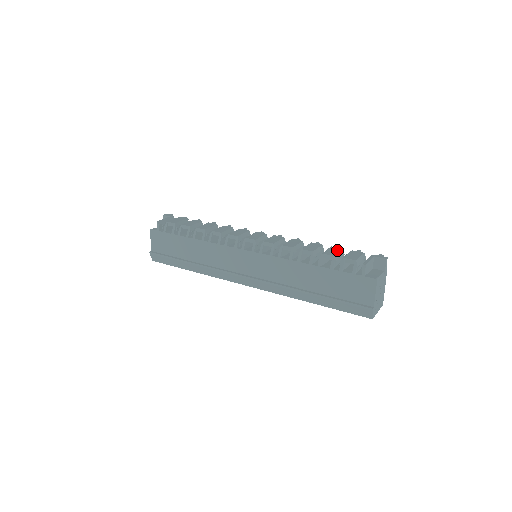
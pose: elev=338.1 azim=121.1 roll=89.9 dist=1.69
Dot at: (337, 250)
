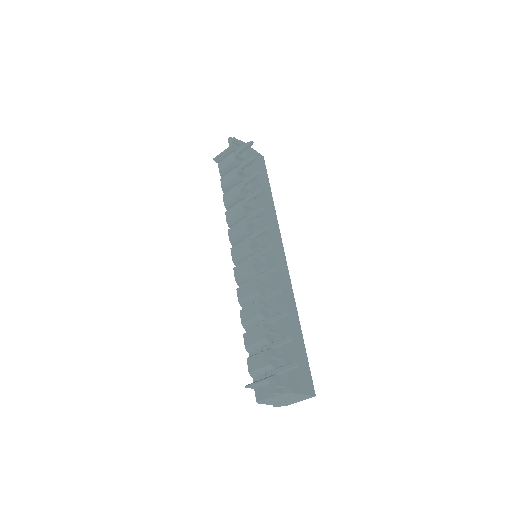
Dot at: (257, 338)
